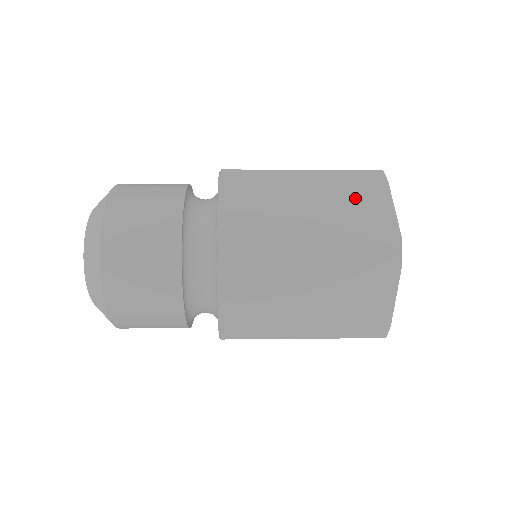
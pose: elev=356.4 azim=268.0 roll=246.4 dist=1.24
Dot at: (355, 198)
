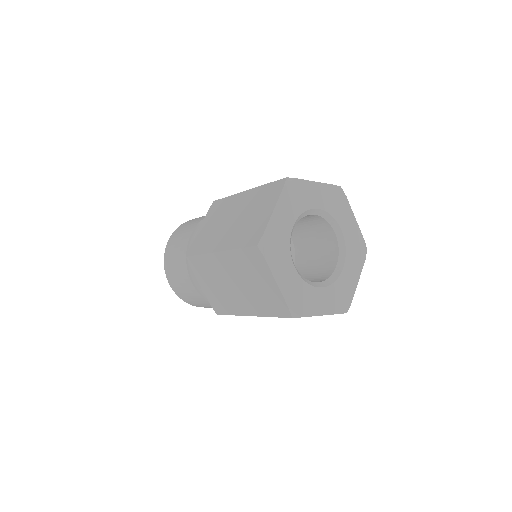
Dot at: occluded
